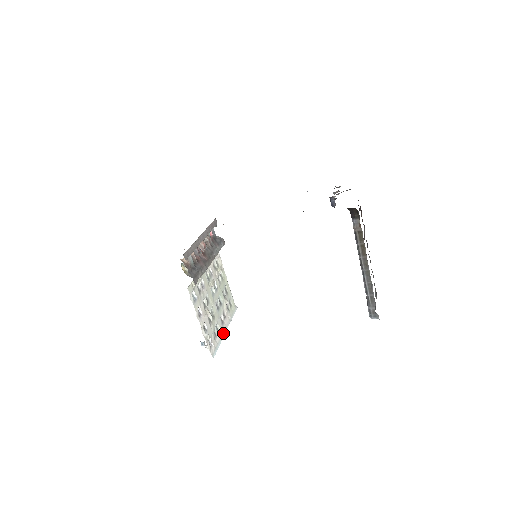
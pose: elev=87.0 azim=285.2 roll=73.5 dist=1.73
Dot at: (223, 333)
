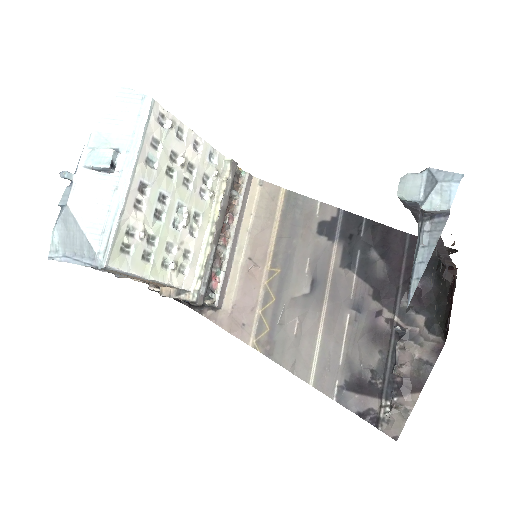
Dot at: (136, 167)
